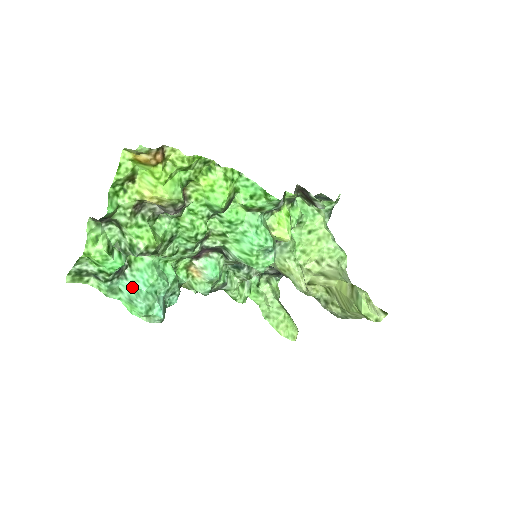
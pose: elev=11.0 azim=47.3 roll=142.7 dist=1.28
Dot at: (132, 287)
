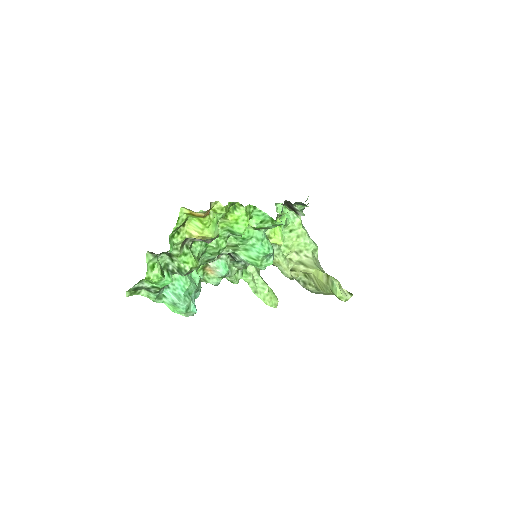
Dot at: (174, 293)
